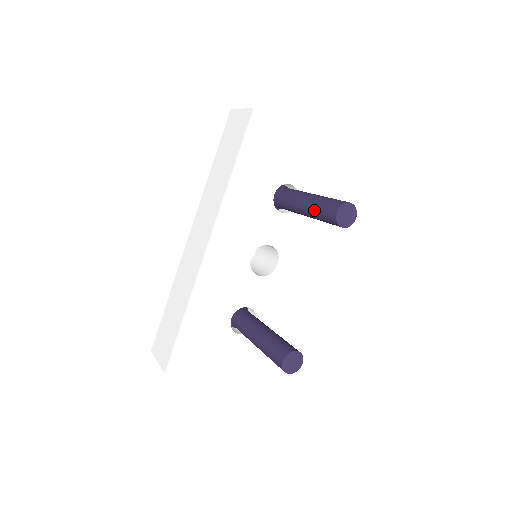
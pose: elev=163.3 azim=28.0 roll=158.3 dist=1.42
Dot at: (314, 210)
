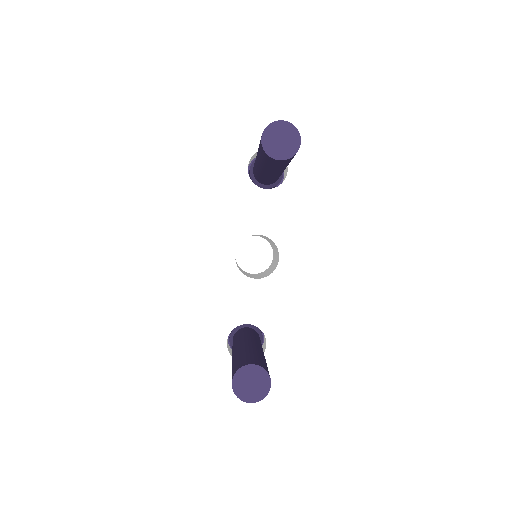
Dot at: (258, 156)
